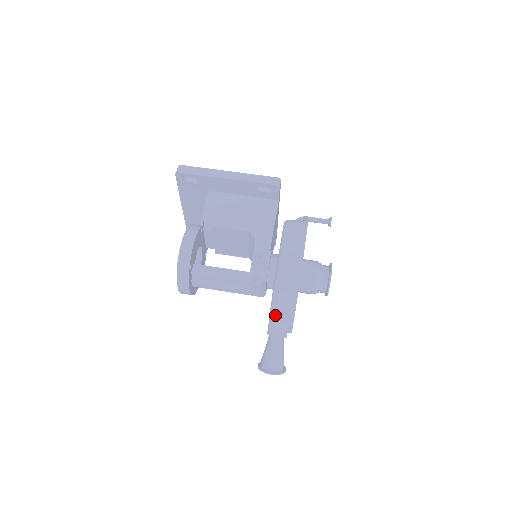
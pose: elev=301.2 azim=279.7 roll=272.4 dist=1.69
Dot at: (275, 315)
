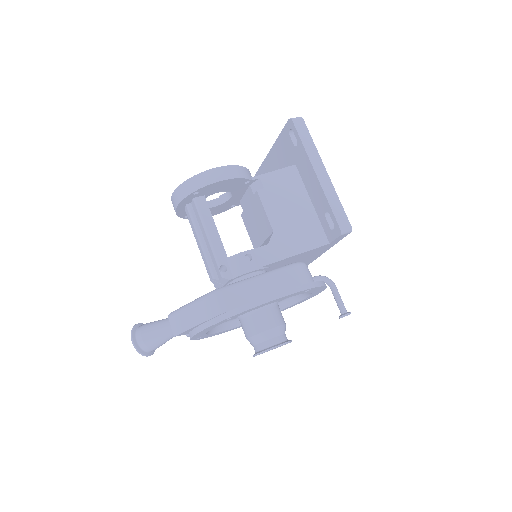
Dot at: (189, 310)
